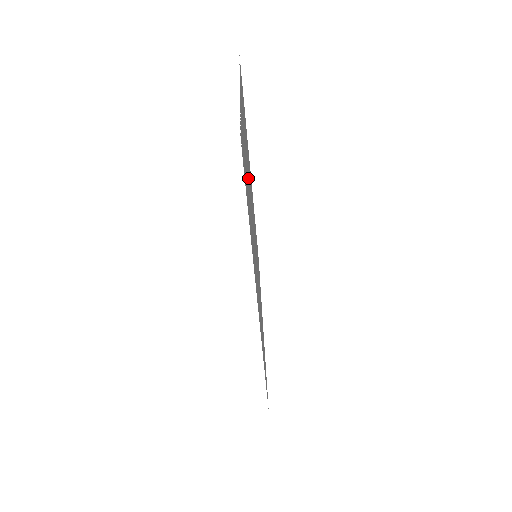
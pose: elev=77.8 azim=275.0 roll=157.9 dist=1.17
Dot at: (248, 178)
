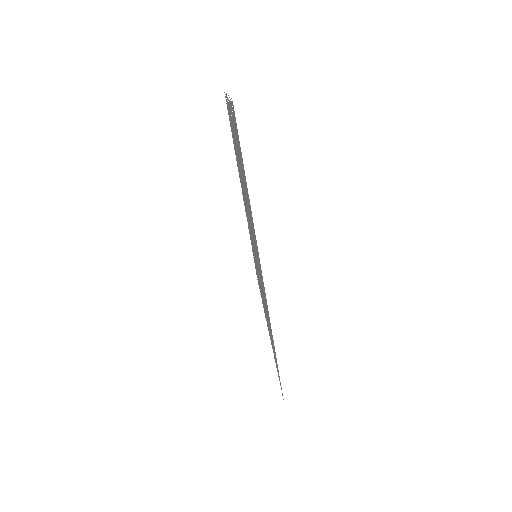
Dot at: occluded
